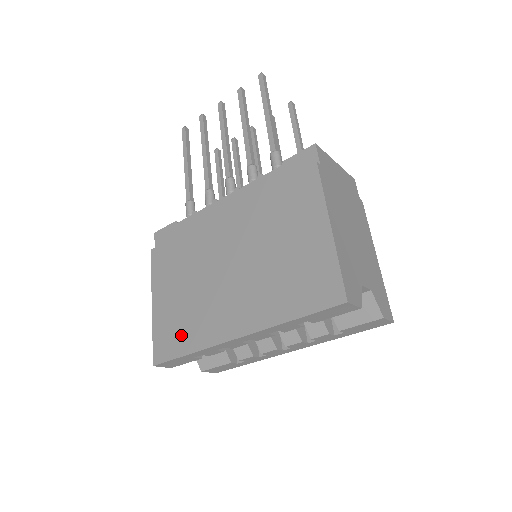
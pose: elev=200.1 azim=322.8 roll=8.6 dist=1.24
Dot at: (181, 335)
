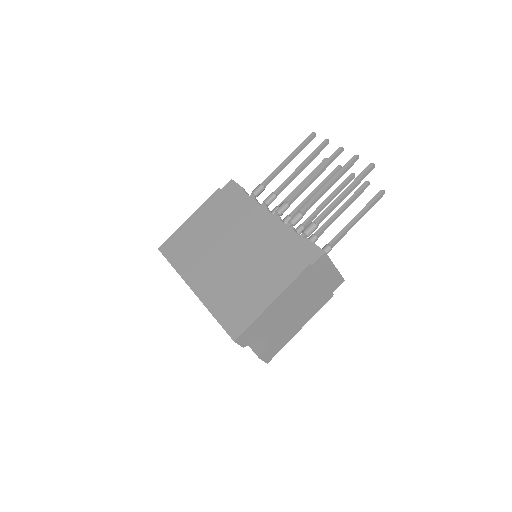
Dot at: (180, 253)
